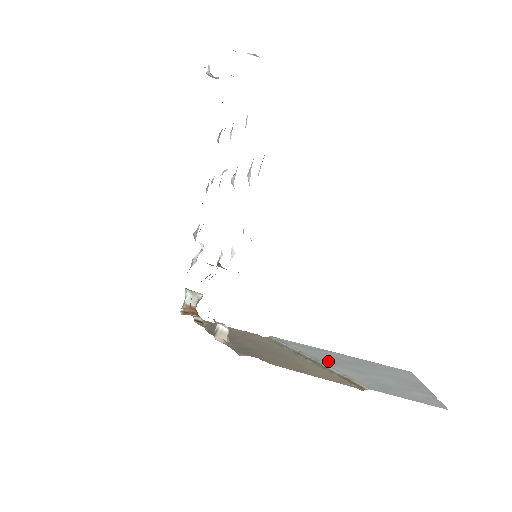
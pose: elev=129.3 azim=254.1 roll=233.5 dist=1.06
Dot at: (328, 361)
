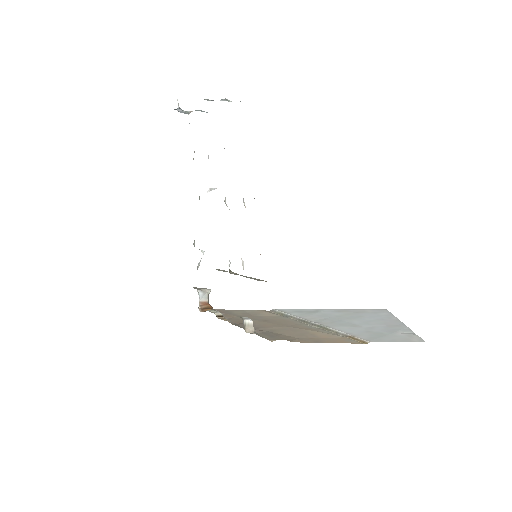
Dot at: (329, 322)
